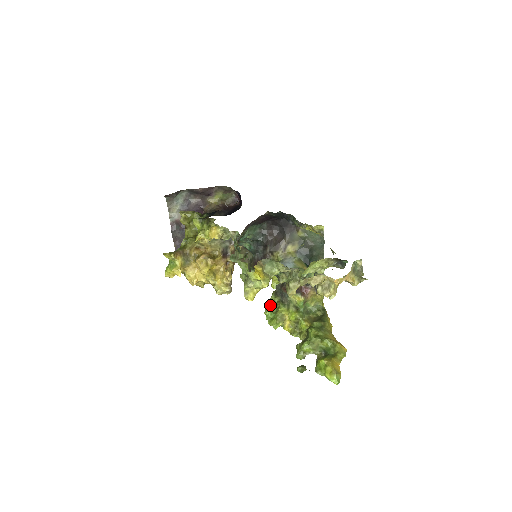
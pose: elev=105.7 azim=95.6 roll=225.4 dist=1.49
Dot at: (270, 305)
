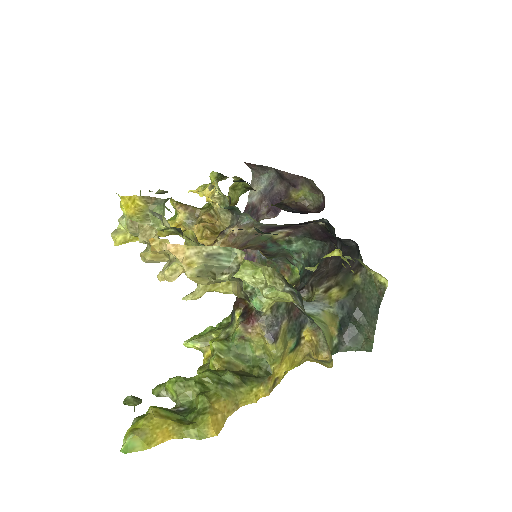
Dot at: (221, 322)
